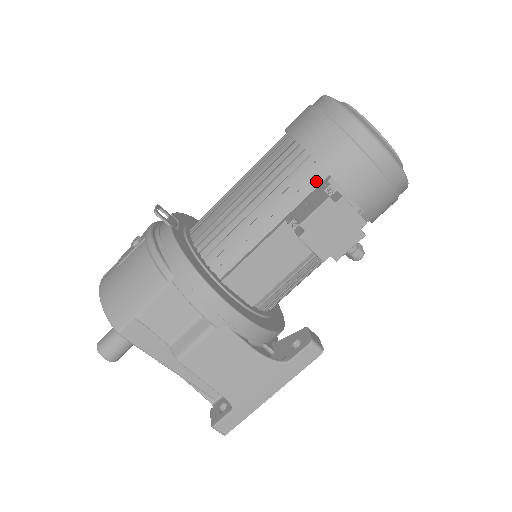
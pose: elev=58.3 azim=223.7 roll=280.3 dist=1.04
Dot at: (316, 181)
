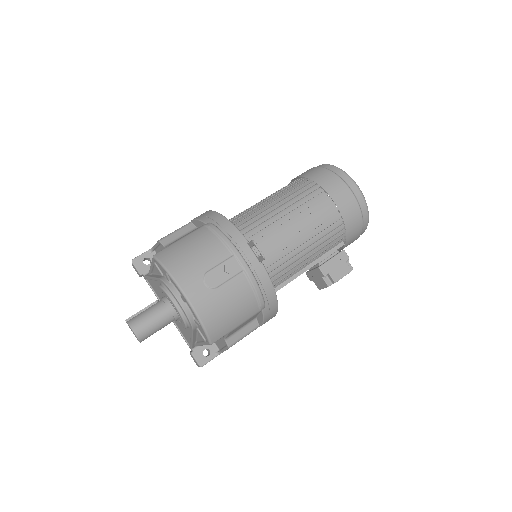
Dot at: (336, 244)
